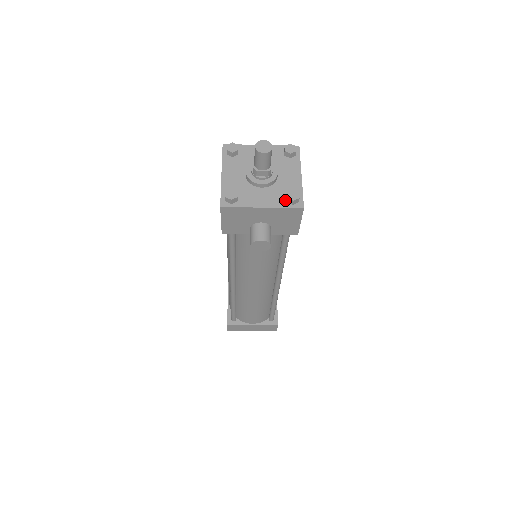
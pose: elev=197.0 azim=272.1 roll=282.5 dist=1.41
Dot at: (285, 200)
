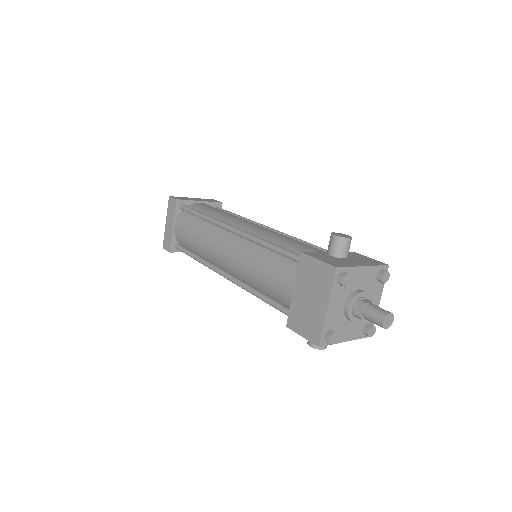
Dot at: (363, 331)
